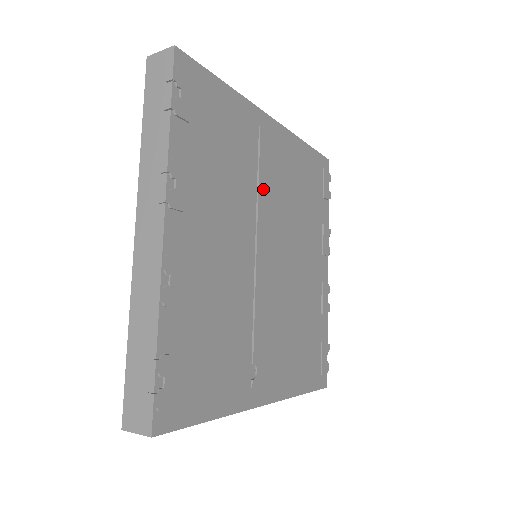
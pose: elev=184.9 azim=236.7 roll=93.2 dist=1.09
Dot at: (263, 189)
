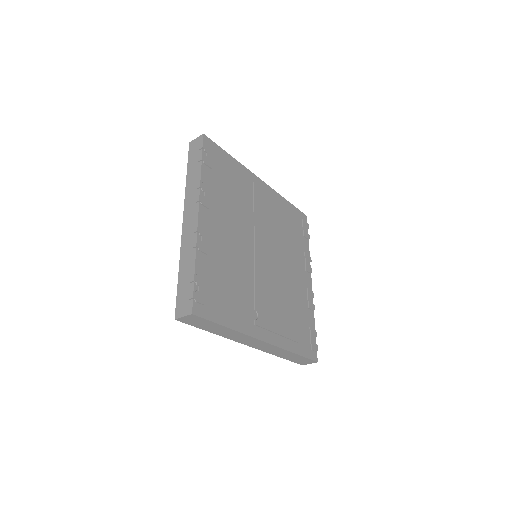
Dot at: (257, 215)
